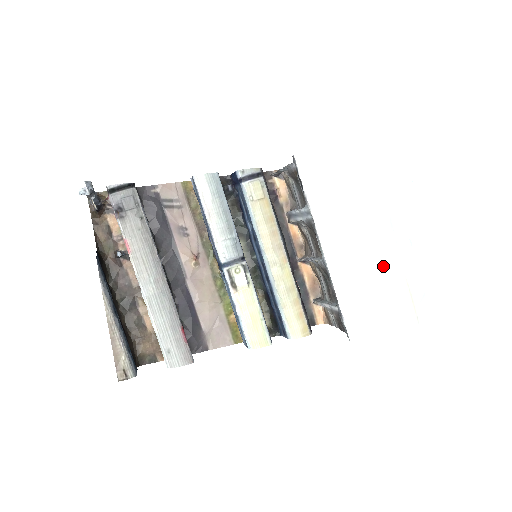
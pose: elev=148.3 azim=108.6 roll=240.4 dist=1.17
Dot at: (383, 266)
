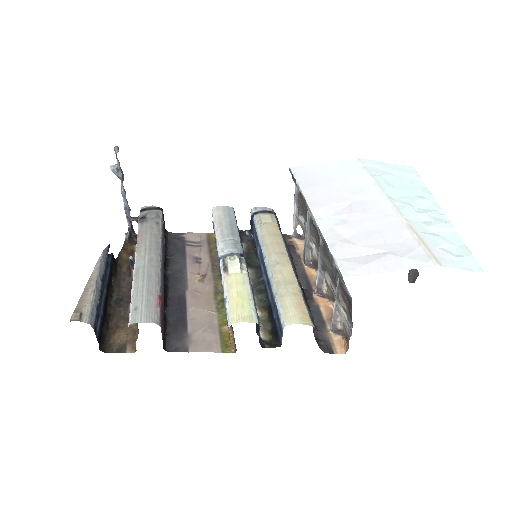
Dot at: (381, 221)
